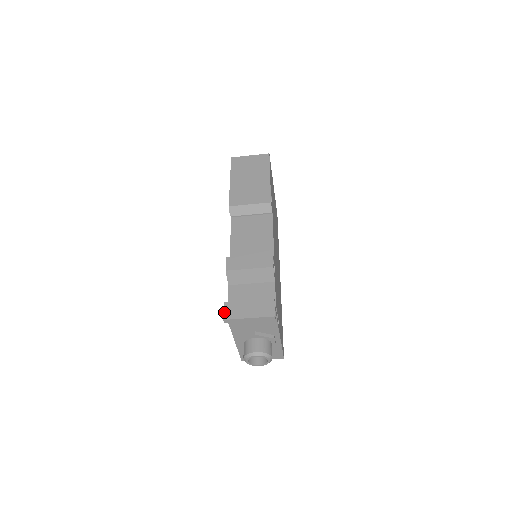
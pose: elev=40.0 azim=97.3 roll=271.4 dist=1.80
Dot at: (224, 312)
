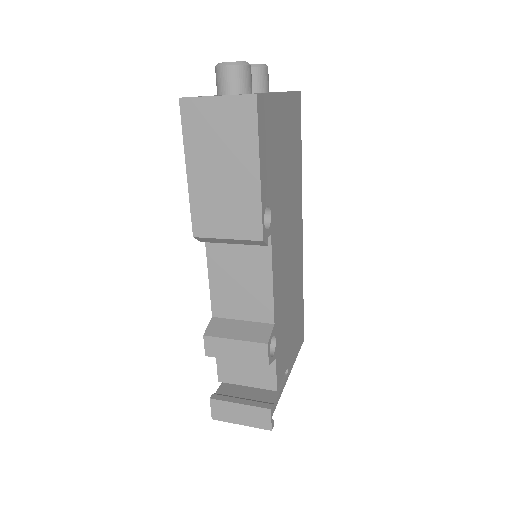
Dot at: (211, 411)
